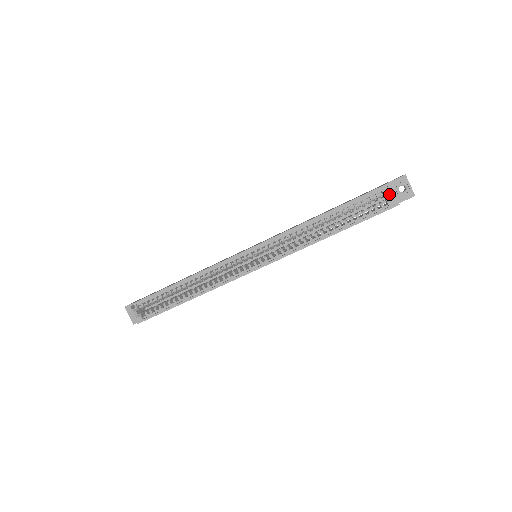
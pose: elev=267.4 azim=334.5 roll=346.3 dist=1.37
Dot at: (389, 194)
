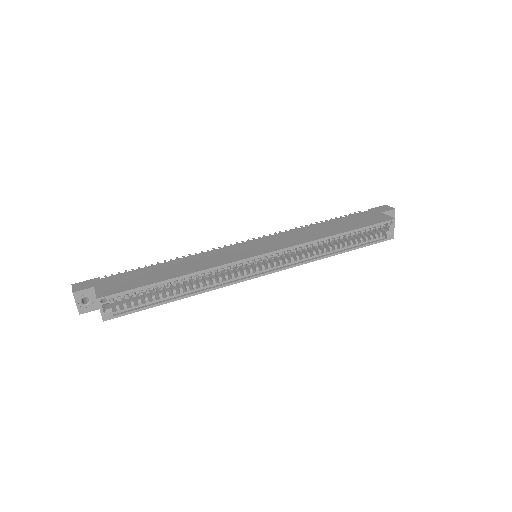
Dot at: (390, 228)
